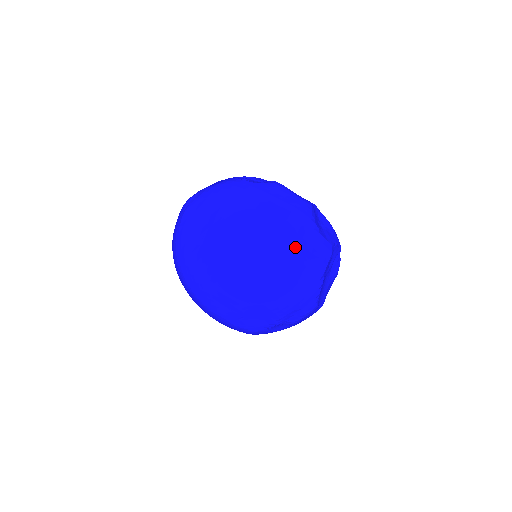
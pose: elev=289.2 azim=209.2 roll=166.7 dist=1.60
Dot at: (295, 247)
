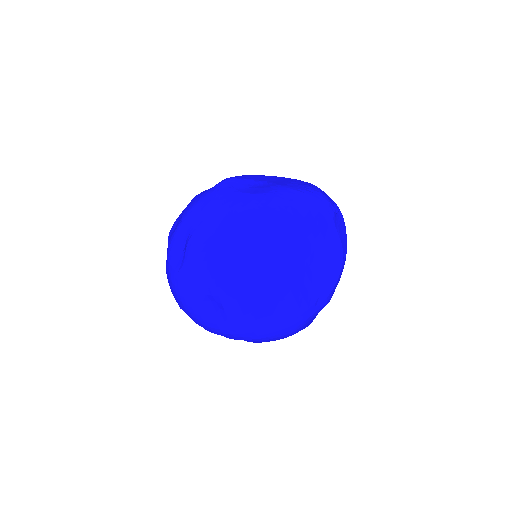
Dot at: (251, 320)
